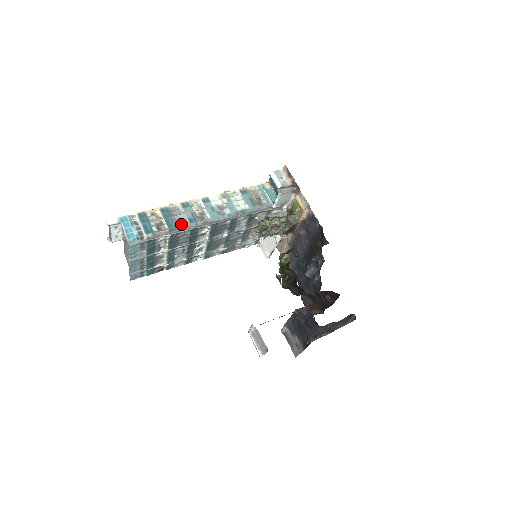
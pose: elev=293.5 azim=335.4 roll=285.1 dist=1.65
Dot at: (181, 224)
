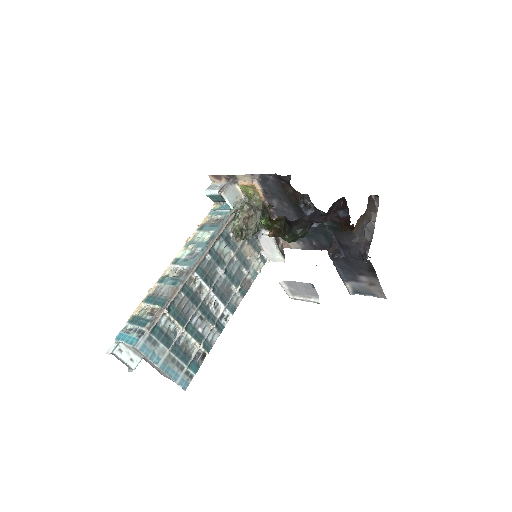
Dot at: (169, 294)
